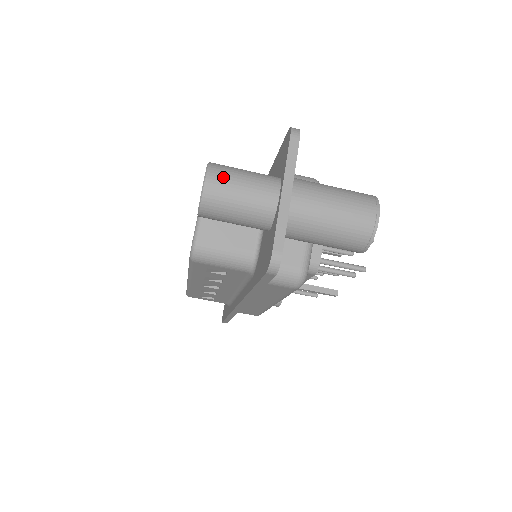
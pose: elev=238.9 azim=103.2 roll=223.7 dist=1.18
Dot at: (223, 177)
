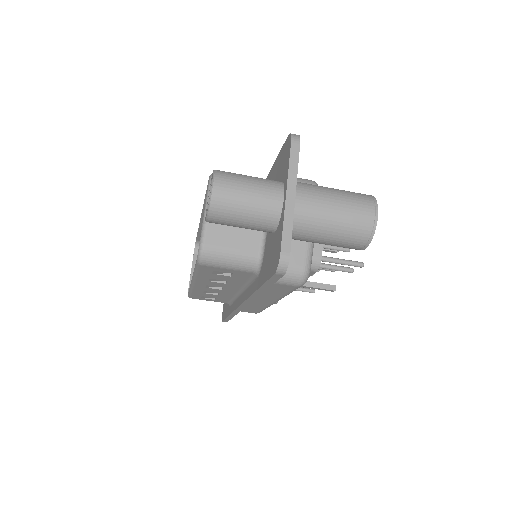
Dot at: (229, 184)
